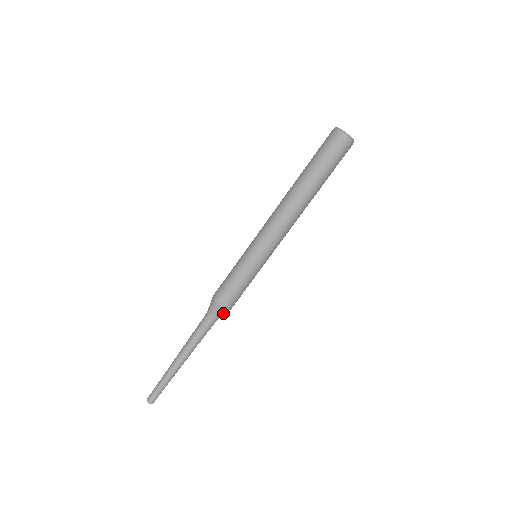
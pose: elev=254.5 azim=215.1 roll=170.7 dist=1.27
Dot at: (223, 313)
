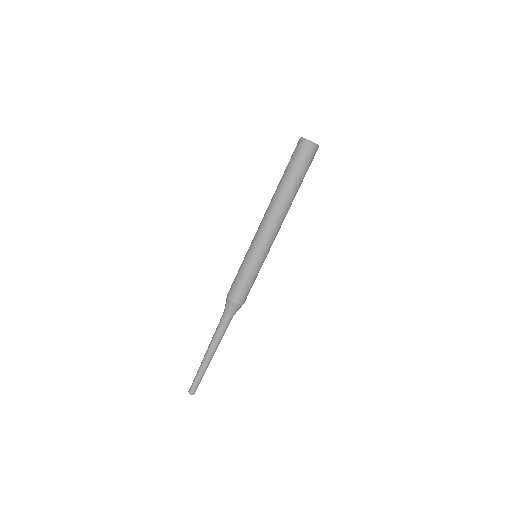
Dot at: (234, 308)
